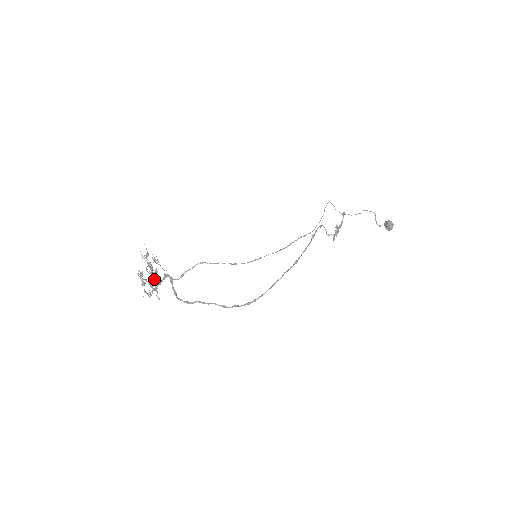
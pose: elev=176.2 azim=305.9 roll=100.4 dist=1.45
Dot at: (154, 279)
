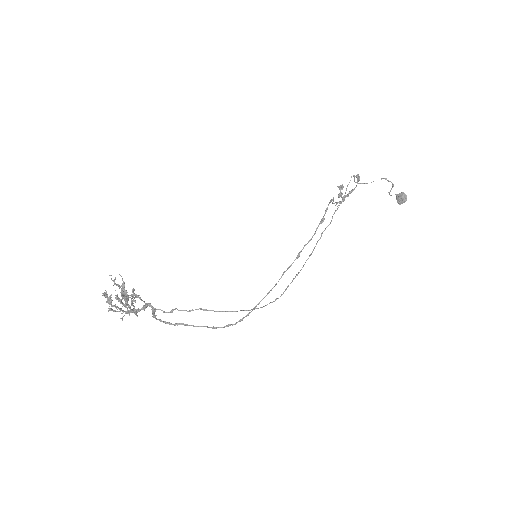
Dot at: occluded
